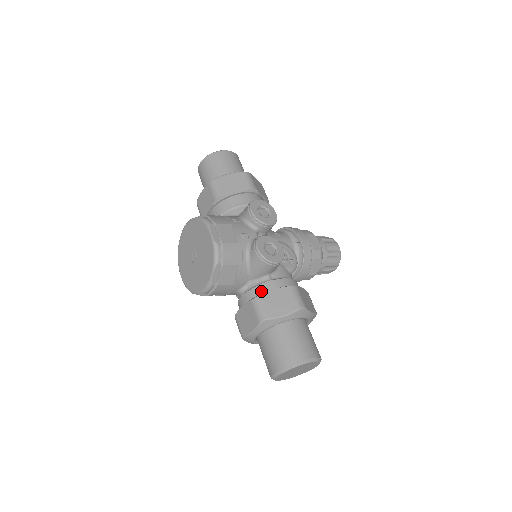
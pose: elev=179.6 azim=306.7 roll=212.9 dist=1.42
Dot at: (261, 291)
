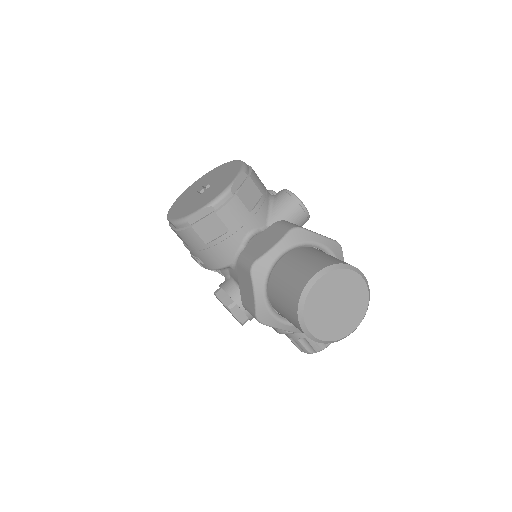
Dot at: occluded
